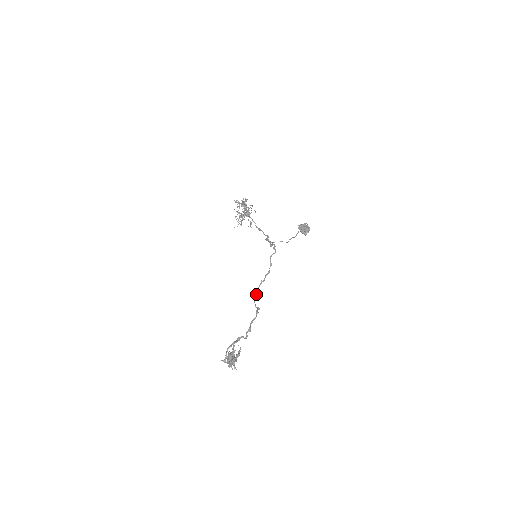
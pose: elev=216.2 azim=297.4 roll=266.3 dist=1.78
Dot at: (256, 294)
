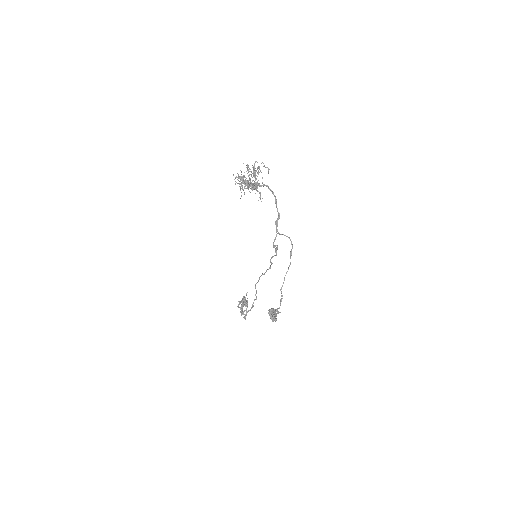
Dot at: occluded
